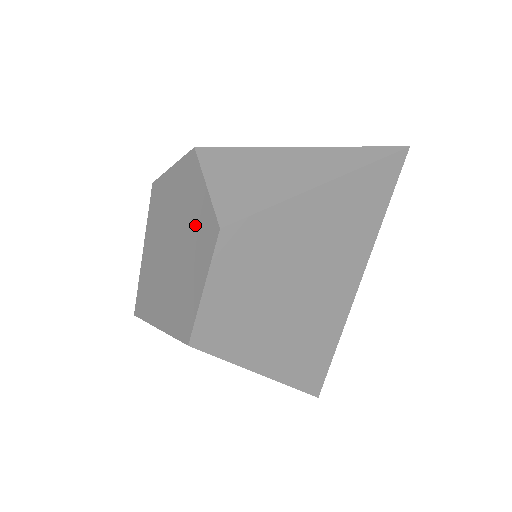
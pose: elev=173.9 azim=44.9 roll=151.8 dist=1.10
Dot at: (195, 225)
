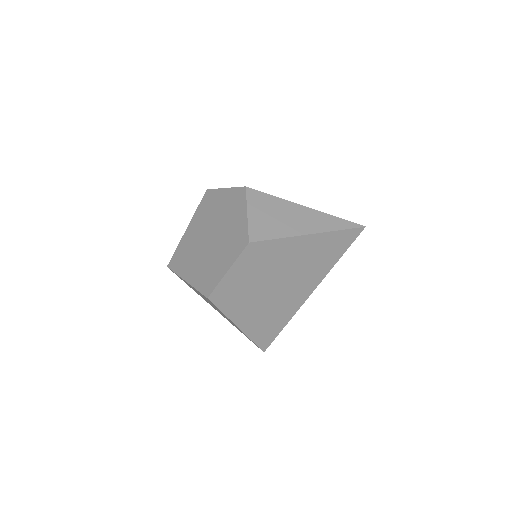
Dot at: (233, 232)
